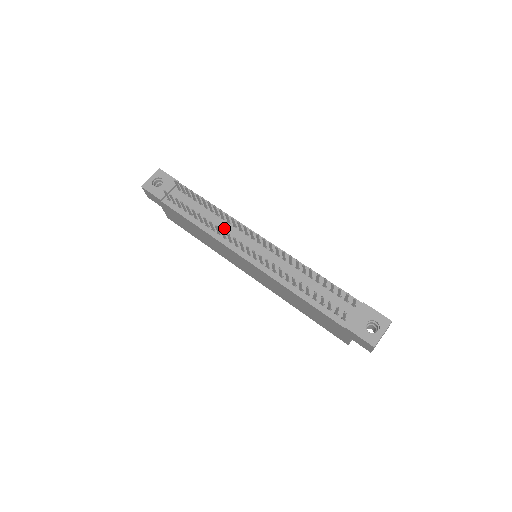
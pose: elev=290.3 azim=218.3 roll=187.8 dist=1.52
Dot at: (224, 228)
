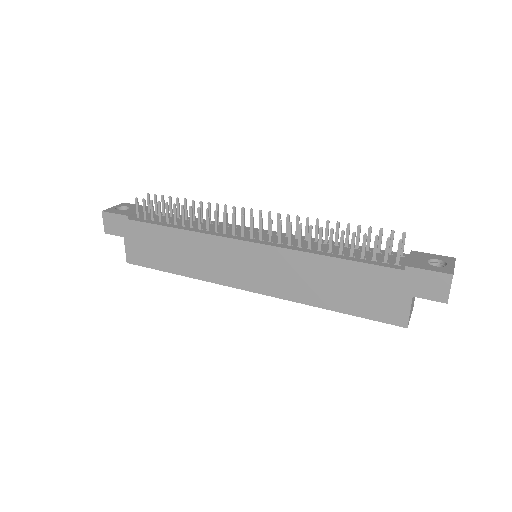
Dot at: (213, 227)
